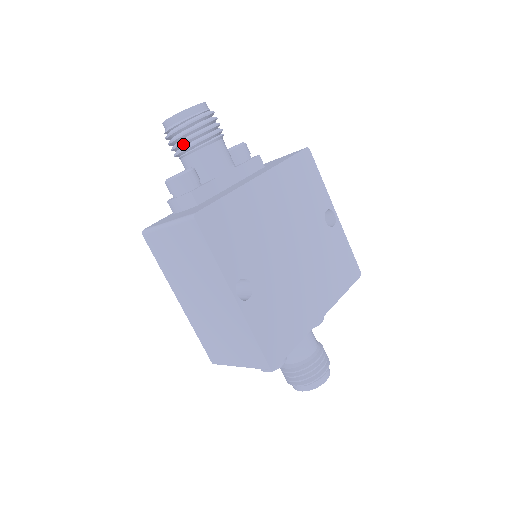
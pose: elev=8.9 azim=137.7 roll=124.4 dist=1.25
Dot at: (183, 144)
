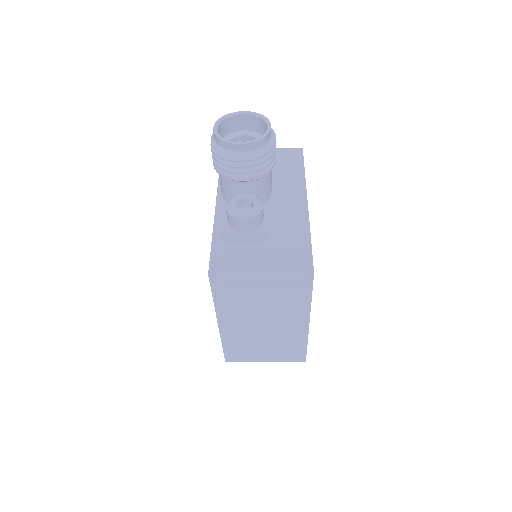
Dot at: (253, 172)
